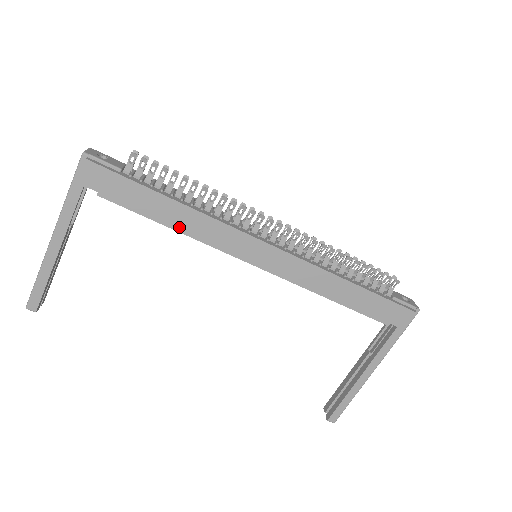
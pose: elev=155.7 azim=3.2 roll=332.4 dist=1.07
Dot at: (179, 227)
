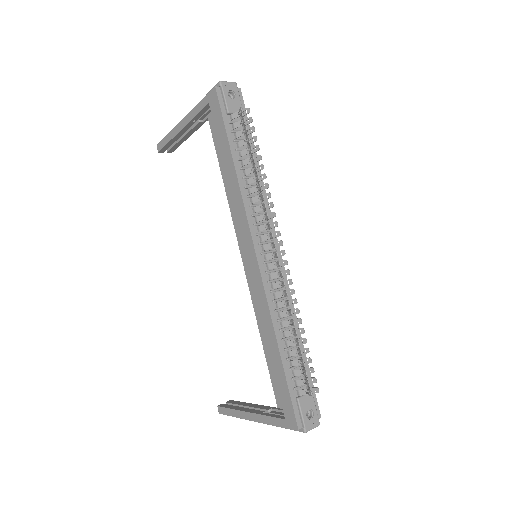
Dot at: (226, 183)
